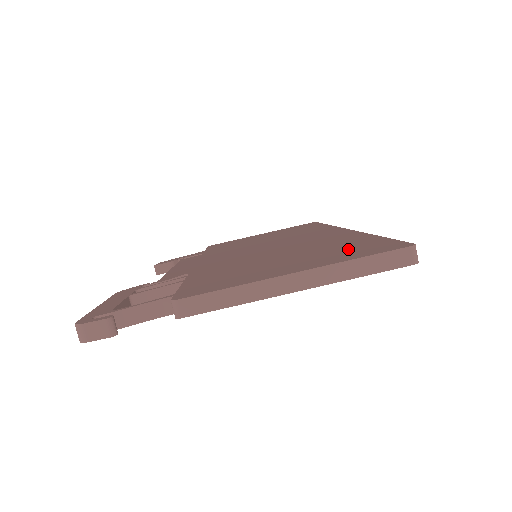
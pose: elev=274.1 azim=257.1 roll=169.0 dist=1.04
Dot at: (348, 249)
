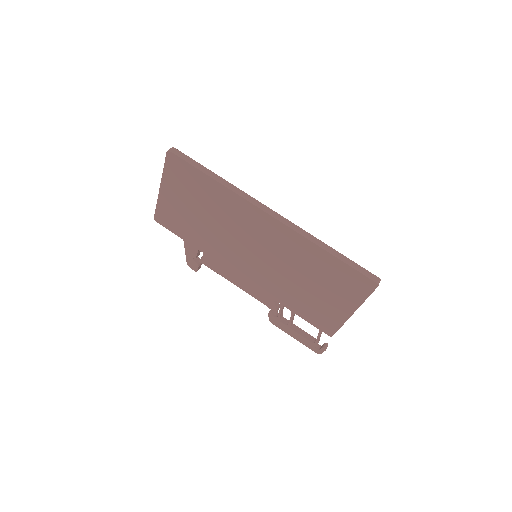
Dot at: (343, 282)
